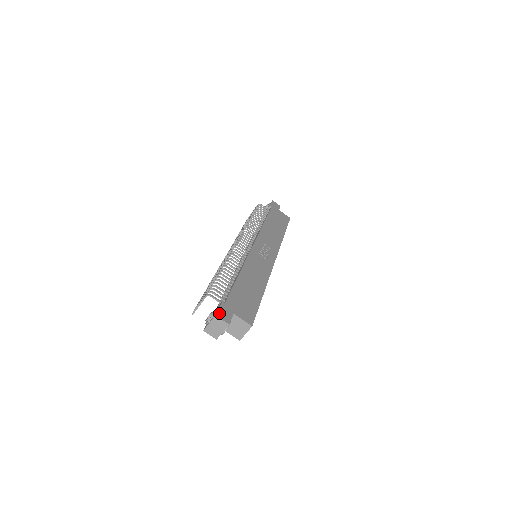
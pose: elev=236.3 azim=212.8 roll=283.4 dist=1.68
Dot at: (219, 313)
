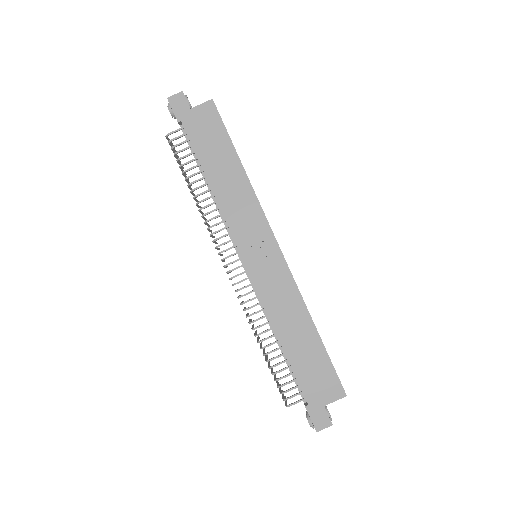
Dot at: (316, 425)
